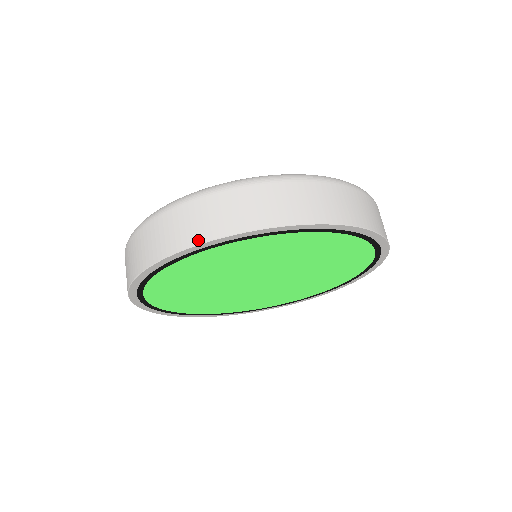
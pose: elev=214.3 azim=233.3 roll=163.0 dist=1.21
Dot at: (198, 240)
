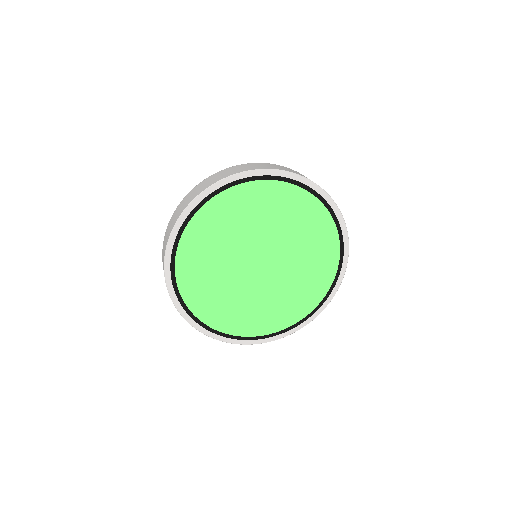
Dot at: (186, 207)
